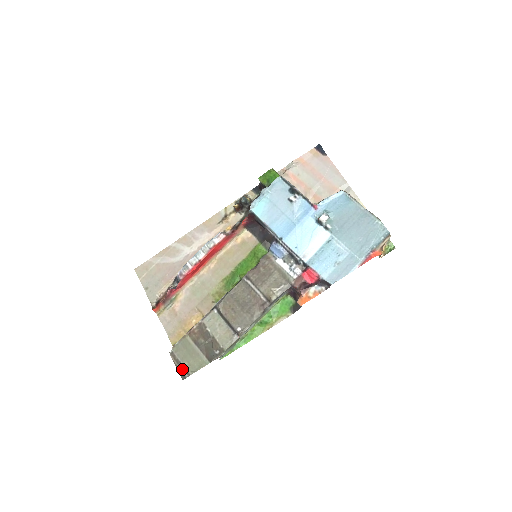
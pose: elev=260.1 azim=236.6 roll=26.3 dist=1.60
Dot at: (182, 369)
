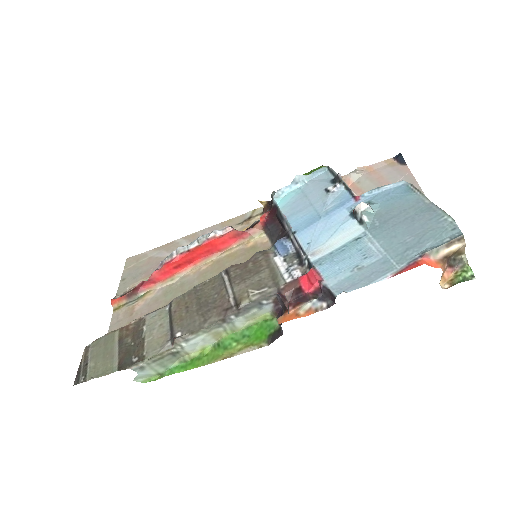
Dot at: (83, 370)
